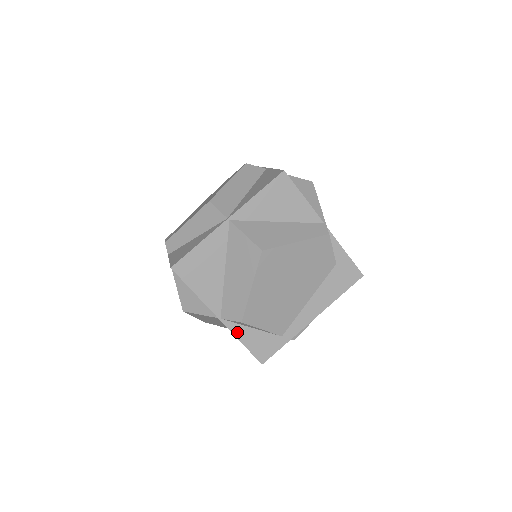
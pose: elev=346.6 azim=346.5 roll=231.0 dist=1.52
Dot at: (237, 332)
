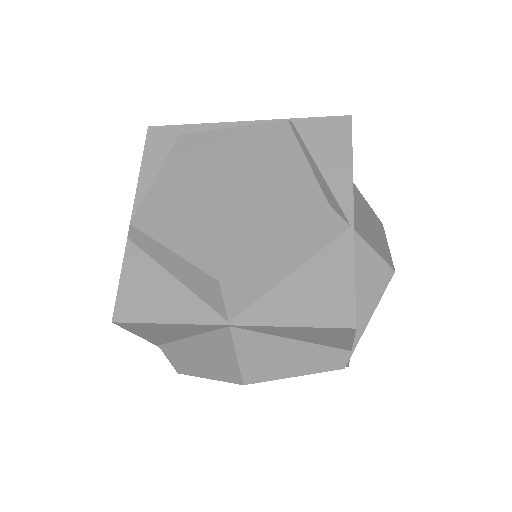
Dot at: occluded
